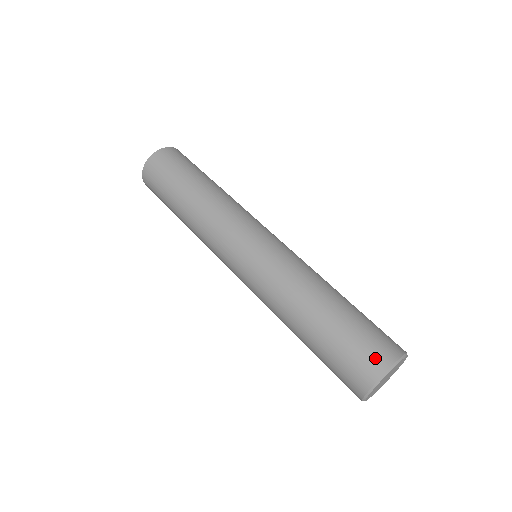
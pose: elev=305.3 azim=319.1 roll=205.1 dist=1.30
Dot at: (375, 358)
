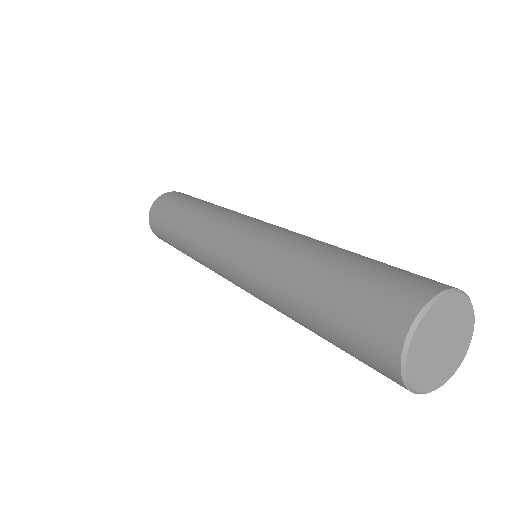
Dot at: occluded
